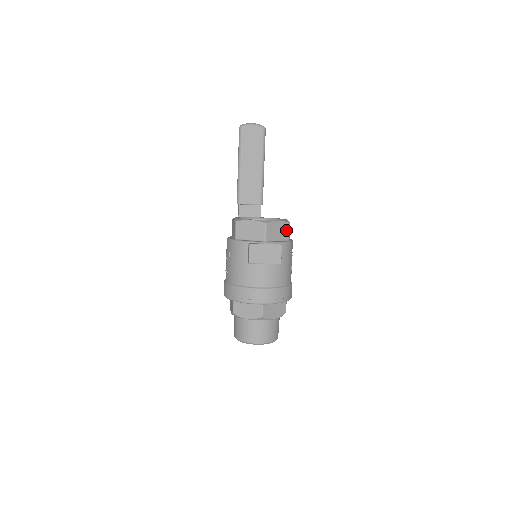
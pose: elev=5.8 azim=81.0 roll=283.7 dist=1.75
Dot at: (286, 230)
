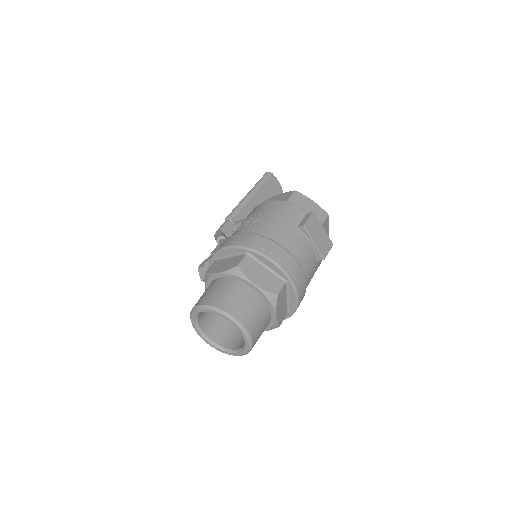
Dot at: occluded
